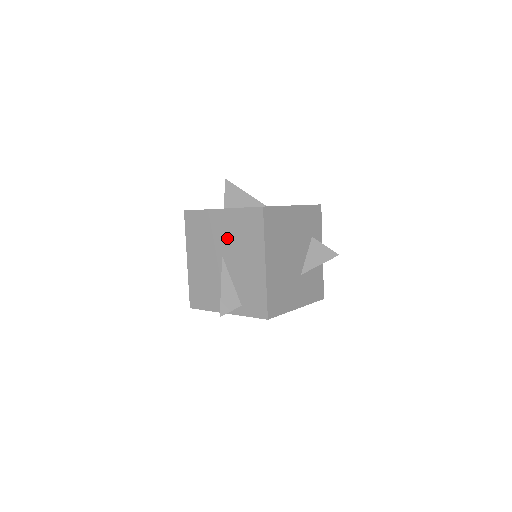
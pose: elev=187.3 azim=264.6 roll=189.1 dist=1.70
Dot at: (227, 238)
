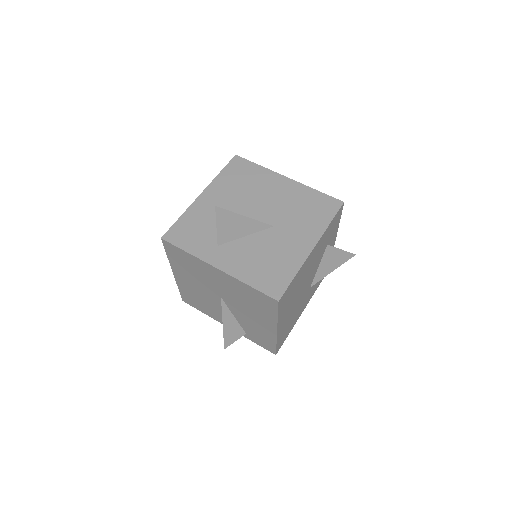
Dot at: (227, 292)
